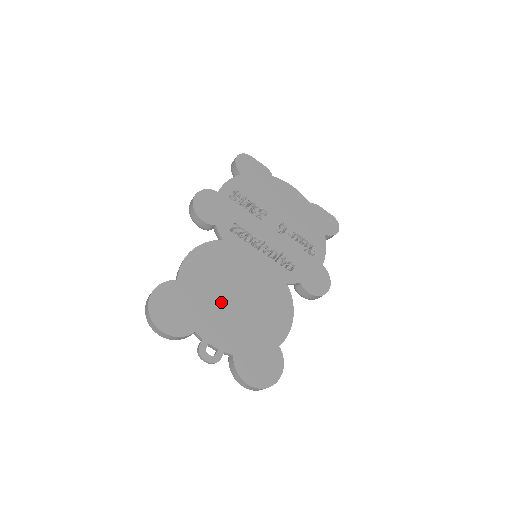
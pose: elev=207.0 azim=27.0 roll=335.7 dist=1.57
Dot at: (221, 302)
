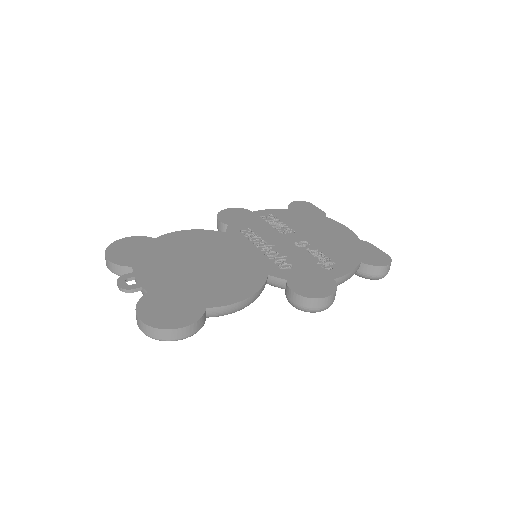
Dot at: (179, 261)
